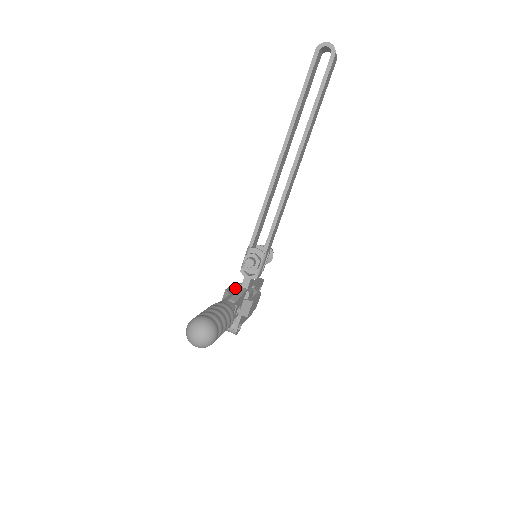
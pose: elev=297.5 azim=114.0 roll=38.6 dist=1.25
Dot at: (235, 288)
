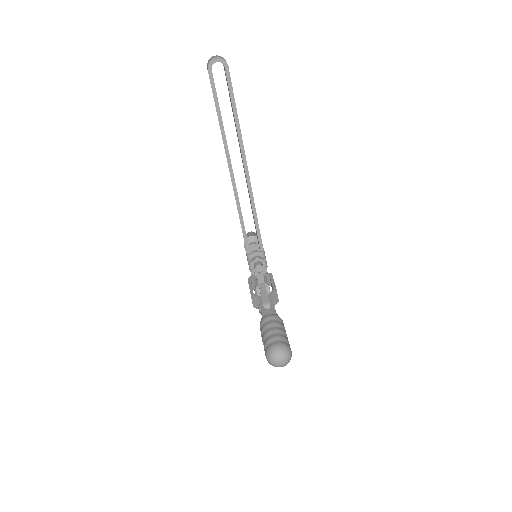
Dot at: (251, 284)
